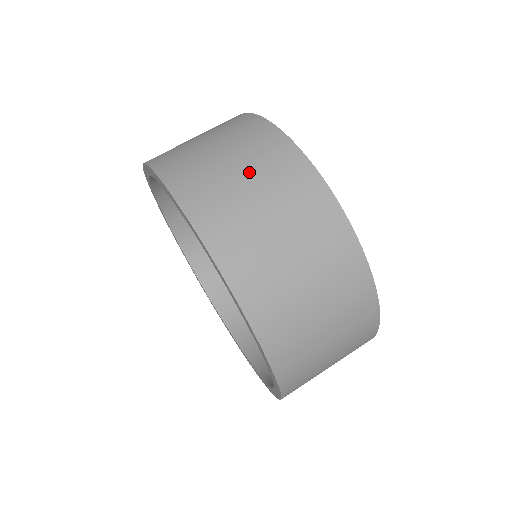
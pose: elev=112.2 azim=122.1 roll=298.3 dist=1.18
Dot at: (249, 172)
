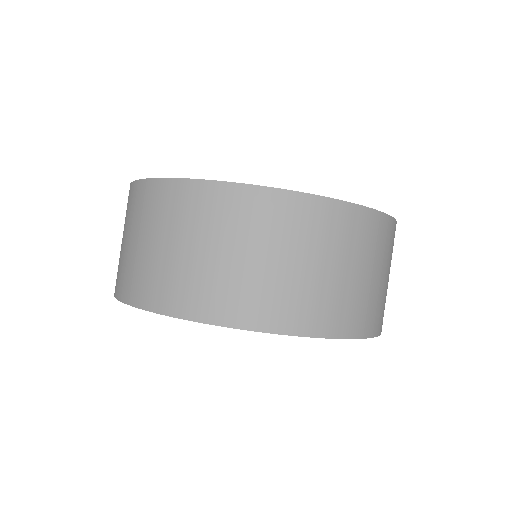
Dot at: (143, 233)
